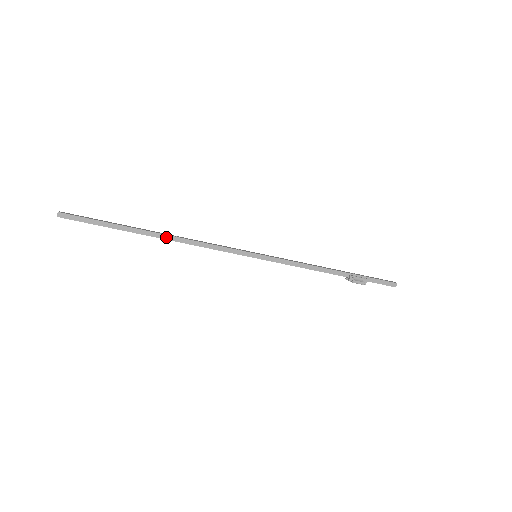
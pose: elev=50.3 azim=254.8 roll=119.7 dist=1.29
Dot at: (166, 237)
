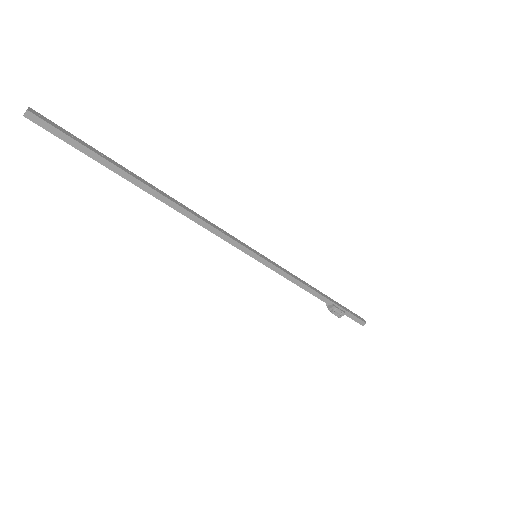
Dot at: (167, 201)
